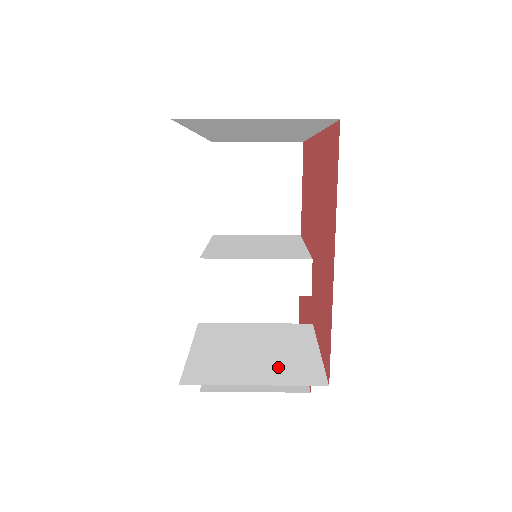
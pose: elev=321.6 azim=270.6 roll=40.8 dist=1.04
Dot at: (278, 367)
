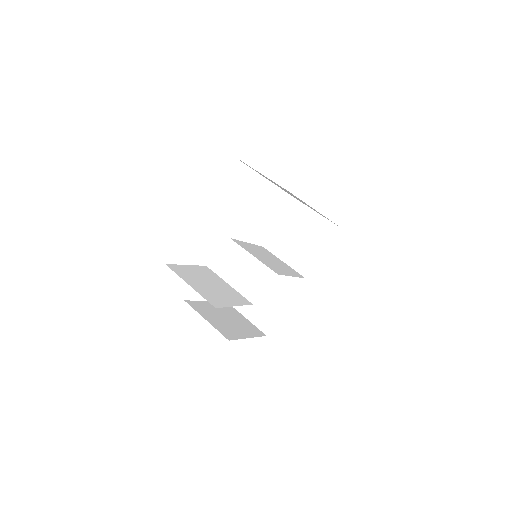
Dot at: (208, 292)
